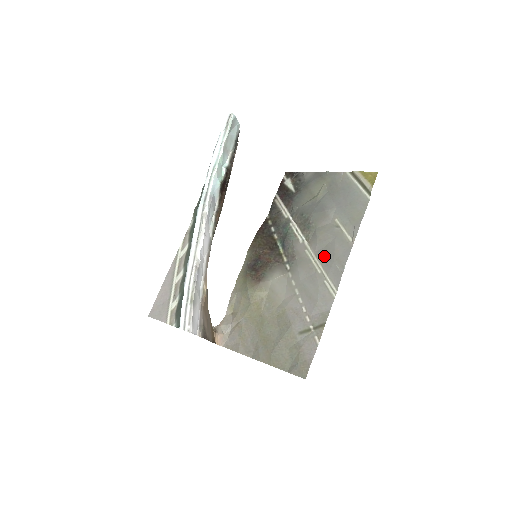
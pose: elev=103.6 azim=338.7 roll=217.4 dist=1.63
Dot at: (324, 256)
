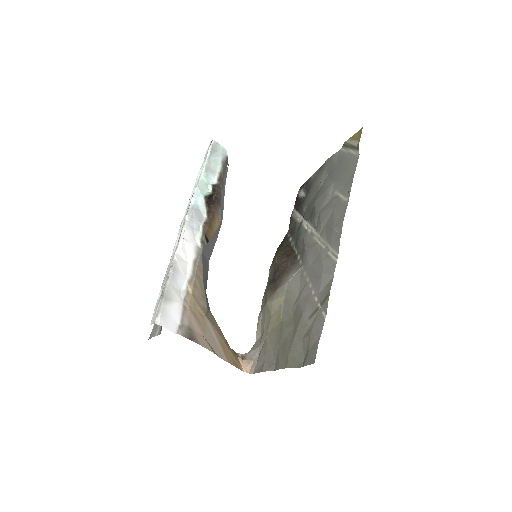
Dot at: (326, 230)
